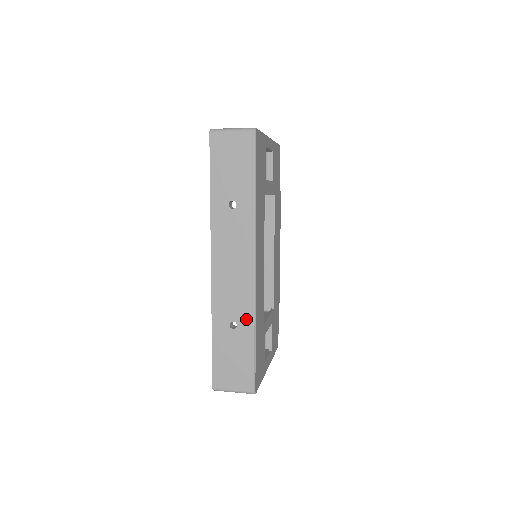
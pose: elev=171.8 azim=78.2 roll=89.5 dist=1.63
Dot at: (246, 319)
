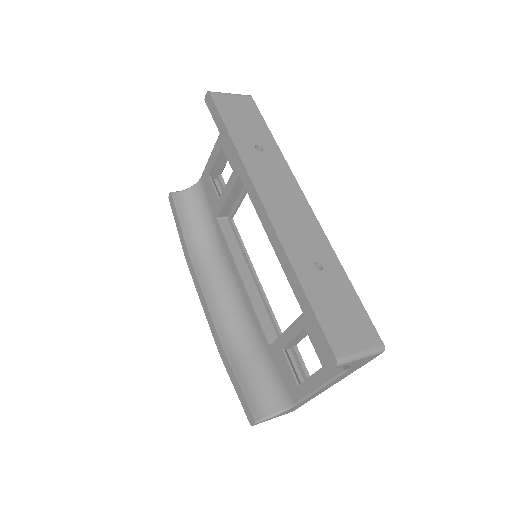
Dot at: (328, 256)
